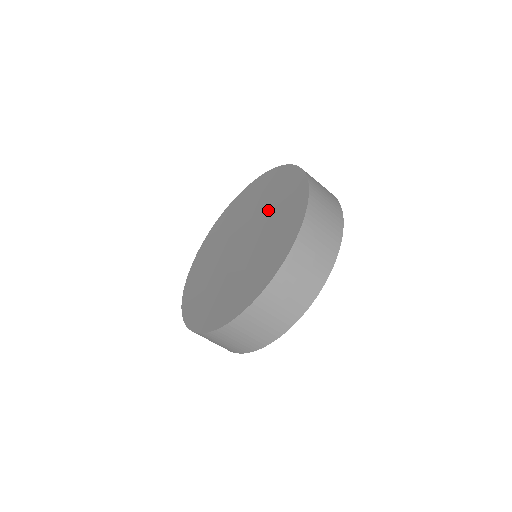
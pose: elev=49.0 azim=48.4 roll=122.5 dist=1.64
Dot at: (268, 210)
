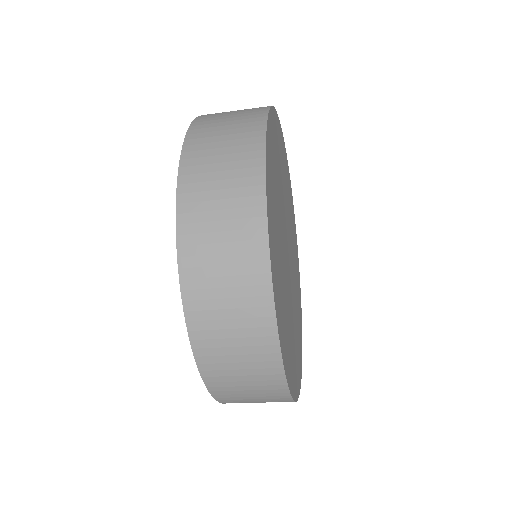
Dot at: occluded
